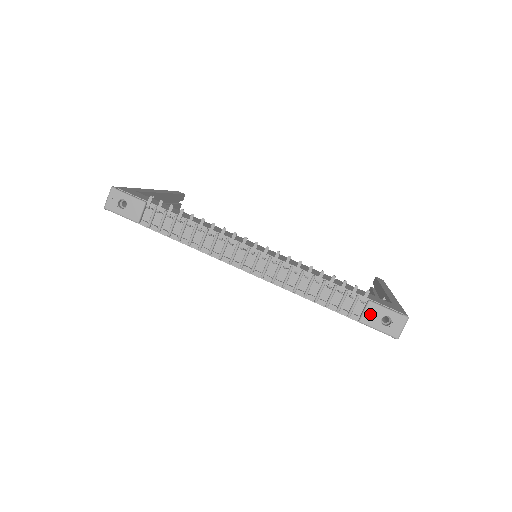
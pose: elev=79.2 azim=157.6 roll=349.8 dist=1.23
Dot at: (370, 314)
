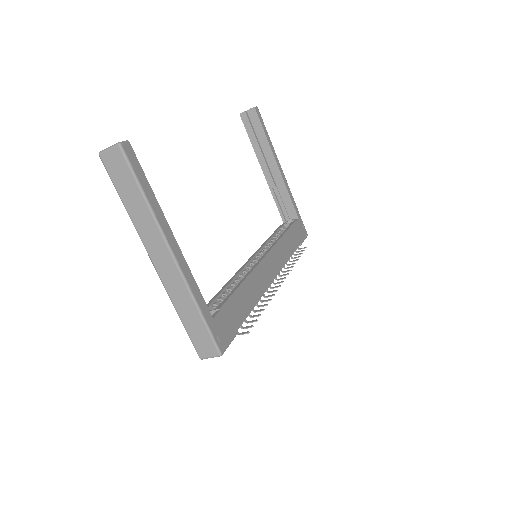
Dot at: occluded
